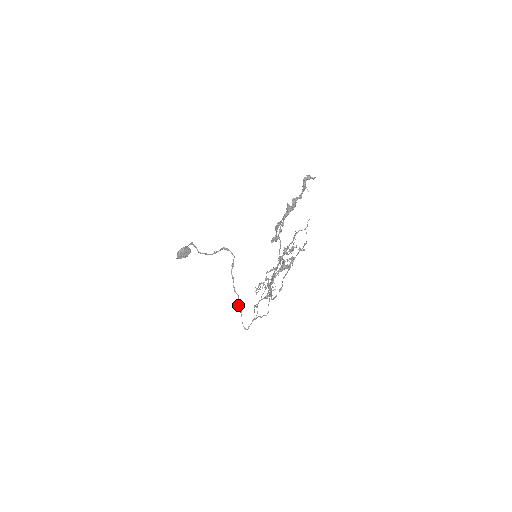
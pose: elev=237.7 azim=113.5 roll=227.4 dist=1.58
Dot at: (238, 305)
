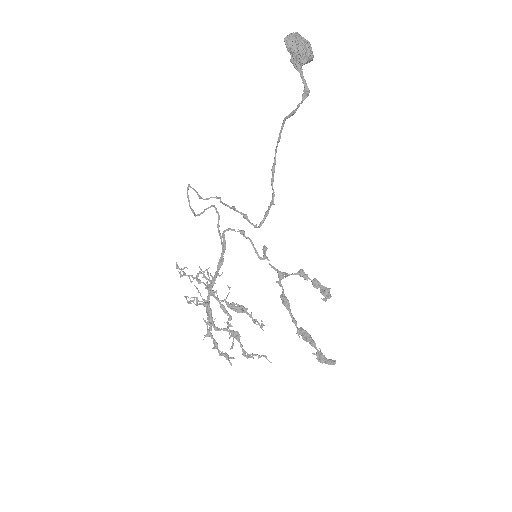
Dot at: occluded
